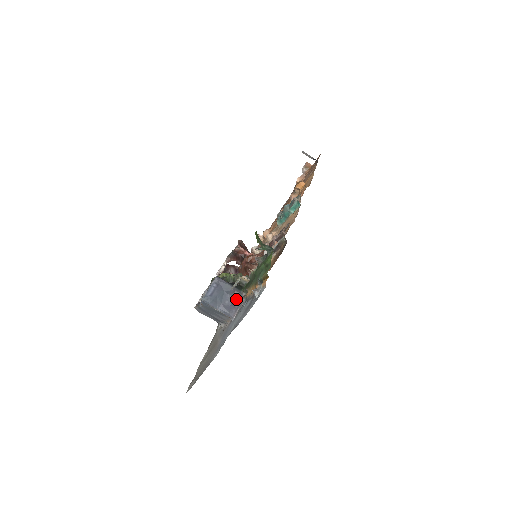
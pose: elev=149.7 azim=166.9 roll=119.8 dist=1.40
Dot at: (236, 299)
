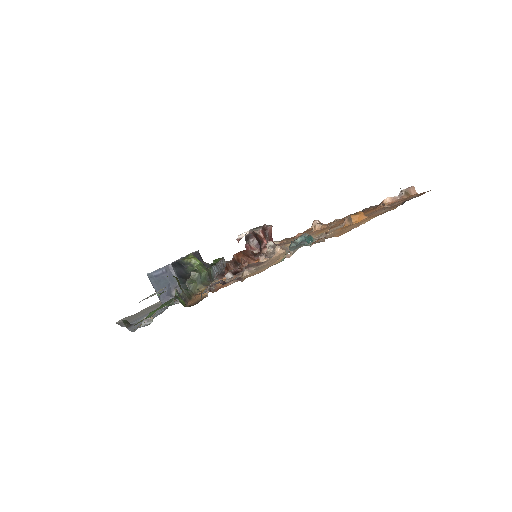
Dot at: (174, 294)
